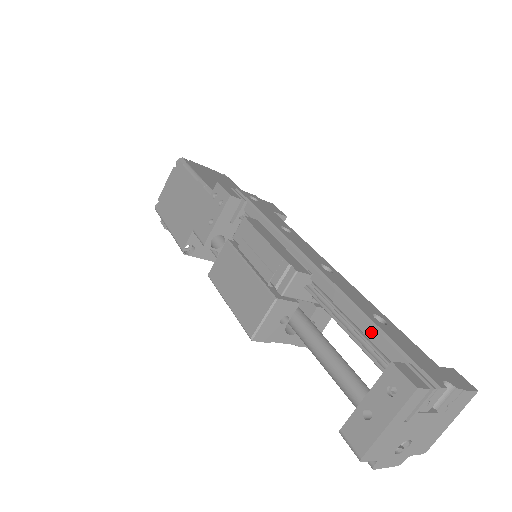
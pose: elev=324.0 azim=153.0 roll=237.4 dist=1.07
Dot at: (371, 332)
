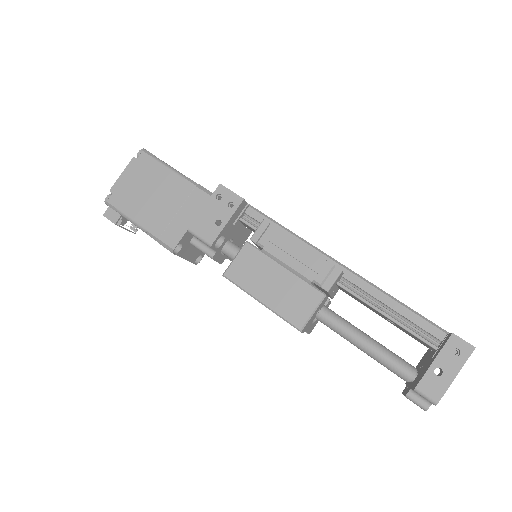
Dot at: (410, 315)
